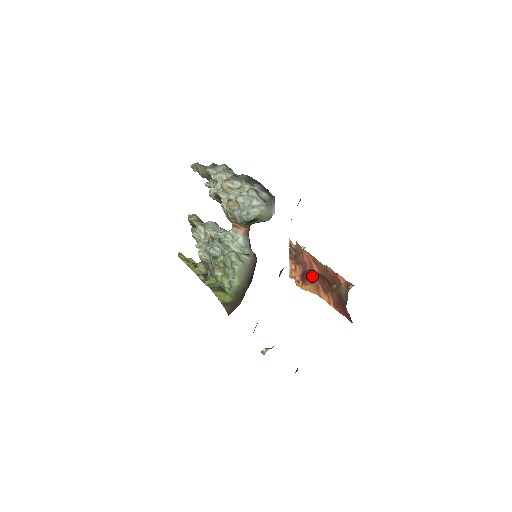
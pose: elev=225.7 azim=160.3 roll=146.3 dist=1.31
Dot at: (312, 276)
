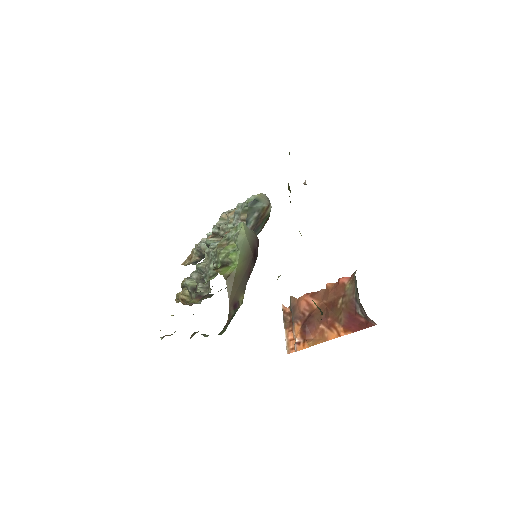
Dot at: (313, 322)
